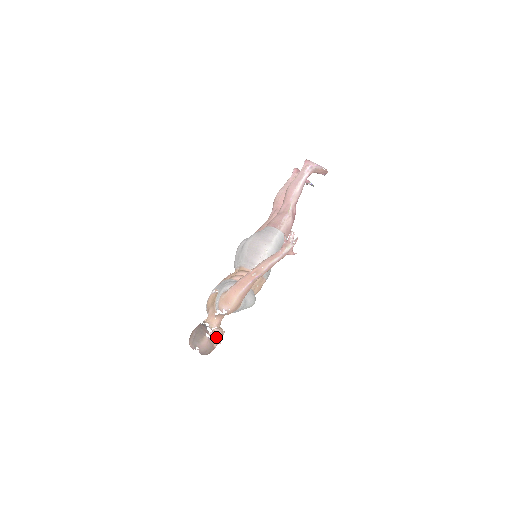
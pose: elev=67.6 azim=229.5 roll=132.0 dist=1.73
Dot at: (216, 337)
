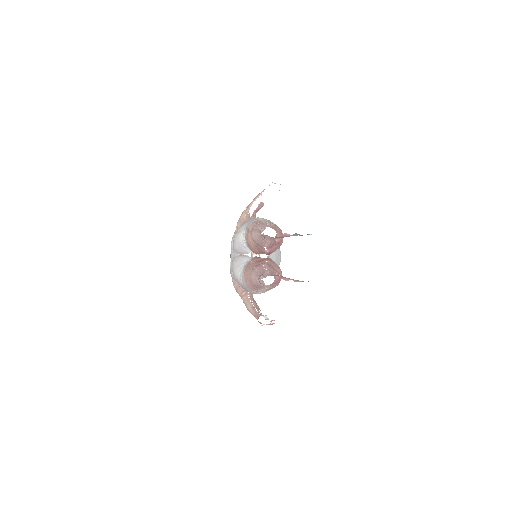
Dot at: occluded
